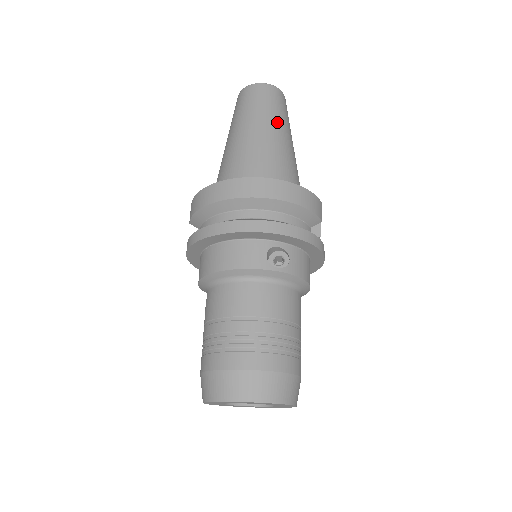
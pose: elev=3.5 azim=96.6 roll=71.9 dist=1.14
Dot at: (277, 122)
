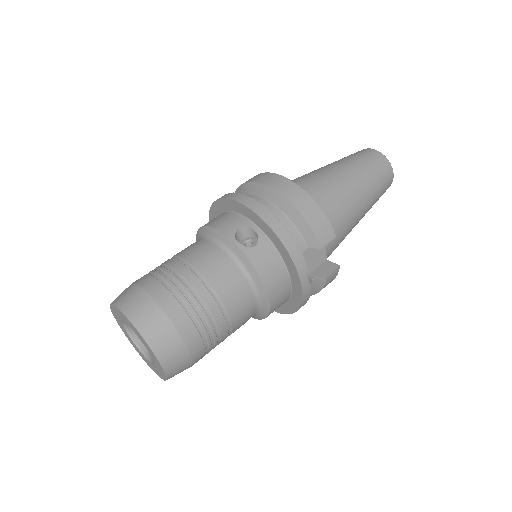
Dot at: (357, 173)
